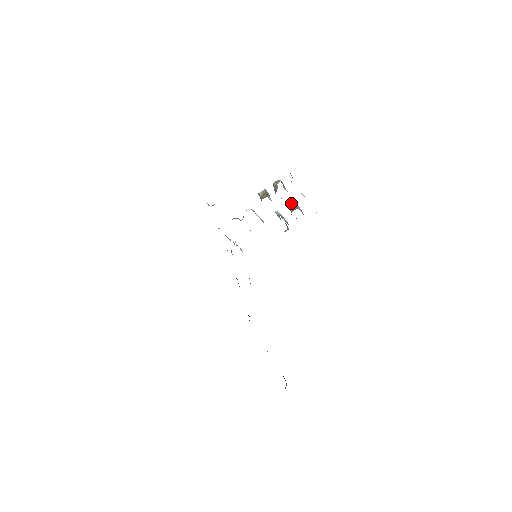
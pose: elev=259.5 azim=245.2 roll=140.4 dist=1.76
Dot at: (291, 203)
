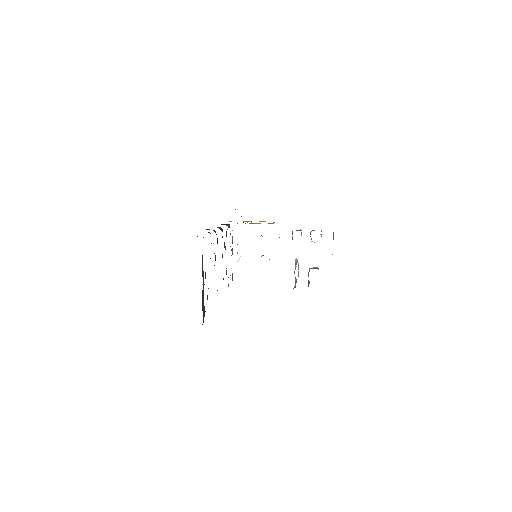
Dot at: (314, 267)
